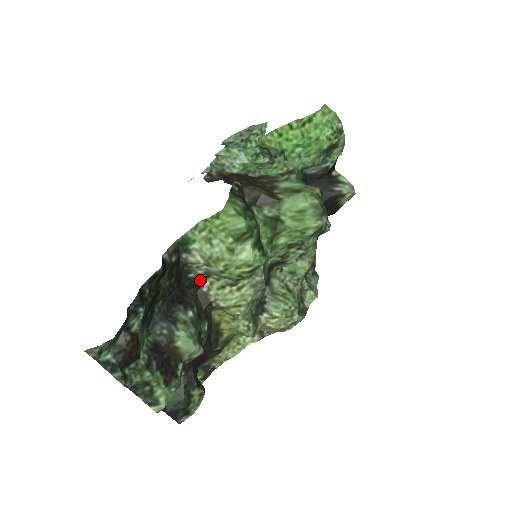
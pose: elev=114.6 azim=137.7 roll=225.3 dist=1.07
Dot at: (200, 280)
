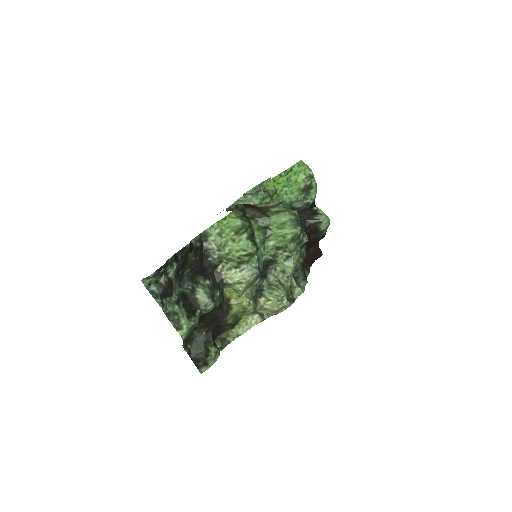
Dot at: (216, 264)
